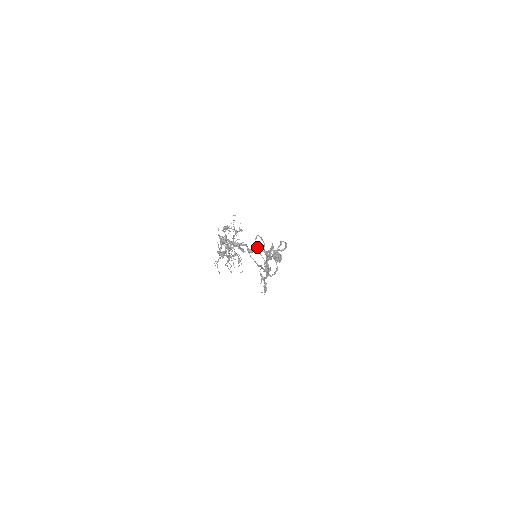
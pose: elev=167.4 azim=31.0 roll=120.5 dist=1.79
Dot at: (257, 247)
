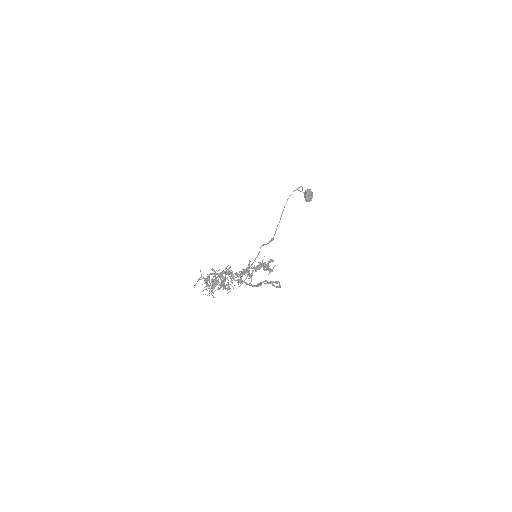
Dot at: occluded
